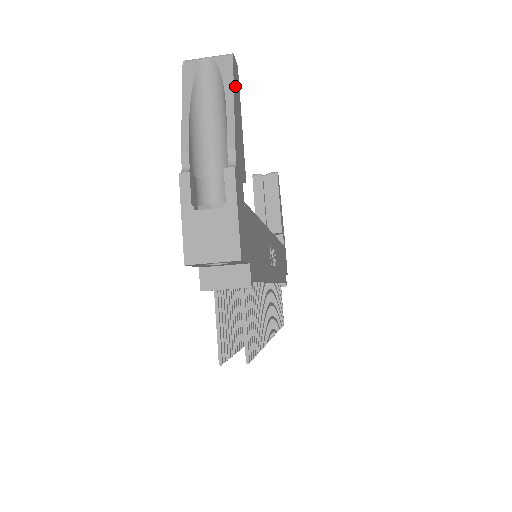
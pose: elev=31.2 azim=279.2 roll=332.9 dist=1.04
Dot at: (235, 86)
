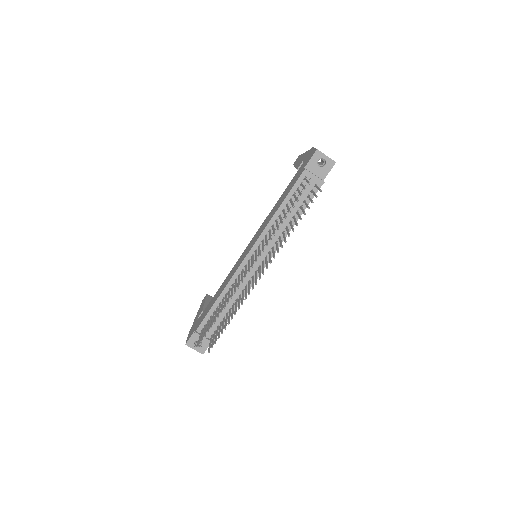
Dot at: occluded
